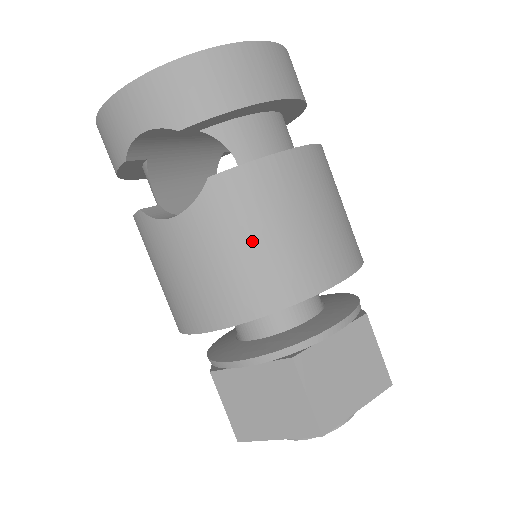
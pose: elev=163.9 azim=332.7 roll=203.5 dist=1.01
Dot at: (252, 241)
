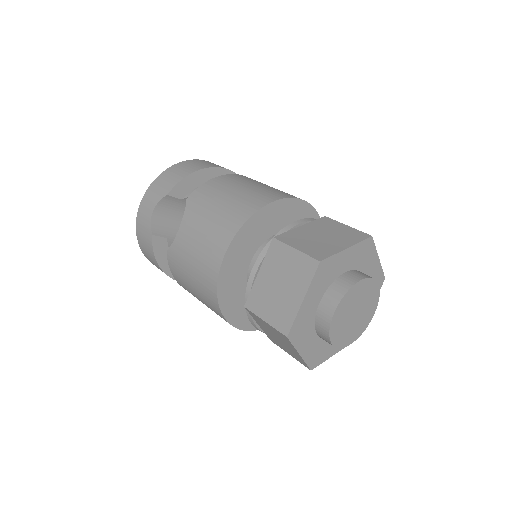
Dot at: (219, 204)
